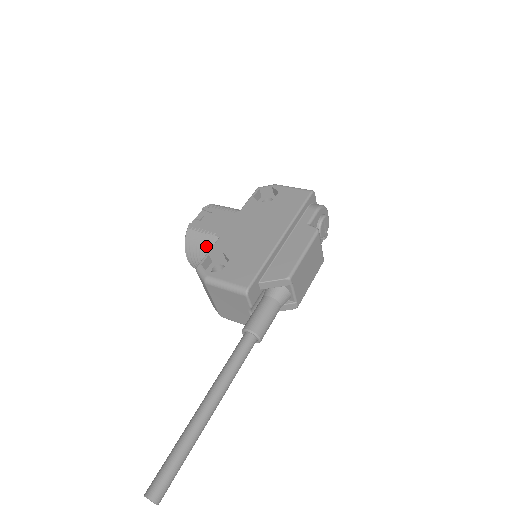
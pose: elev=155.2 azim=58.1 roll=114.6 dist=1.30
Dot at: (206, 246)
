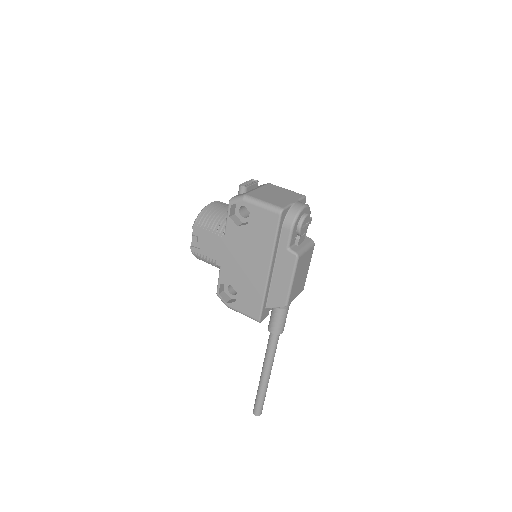
Dot at: occluded
